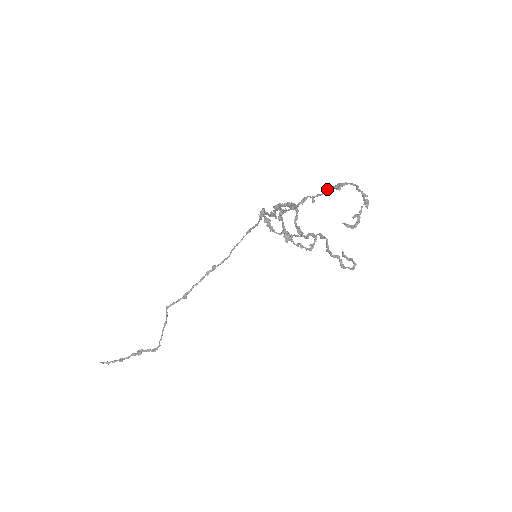
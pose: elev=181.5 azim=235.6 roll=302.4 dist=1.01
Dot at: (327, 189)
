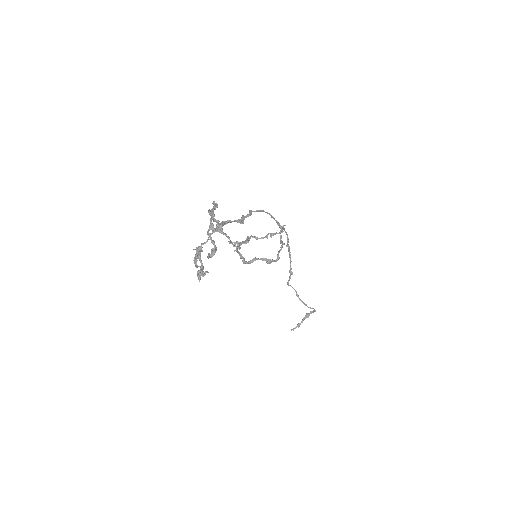
Dot at: (209, 214)
